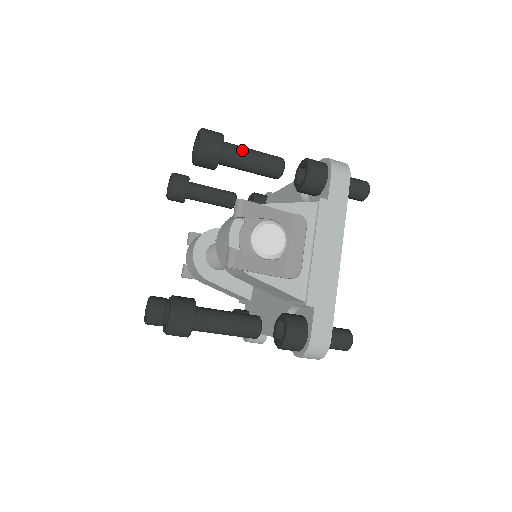
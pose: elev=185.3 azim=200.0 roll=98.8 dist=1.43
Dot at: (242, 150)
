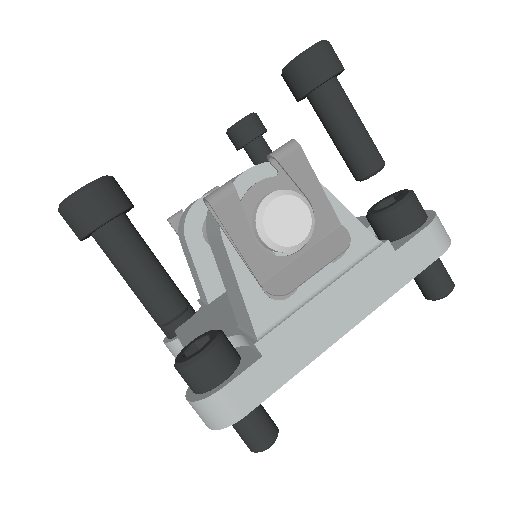
Dot at: (349, 106)
